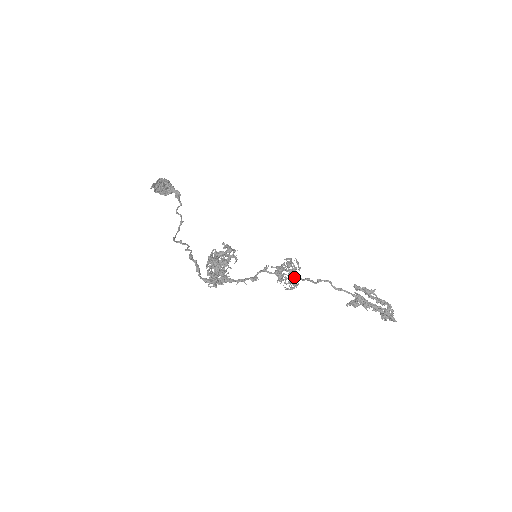
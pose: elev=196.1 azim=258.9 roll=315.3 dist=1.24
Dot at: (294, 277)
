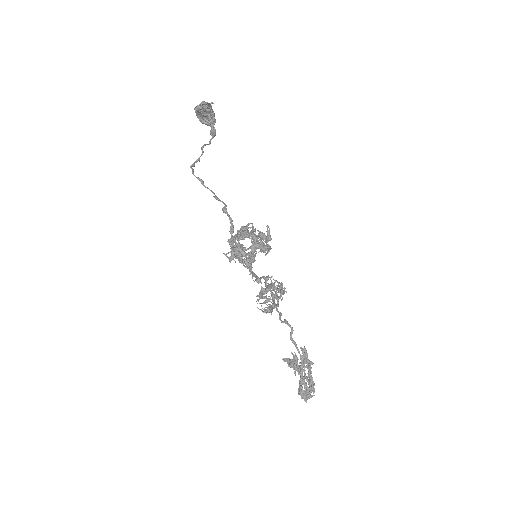
Dot at: (278, 304)
